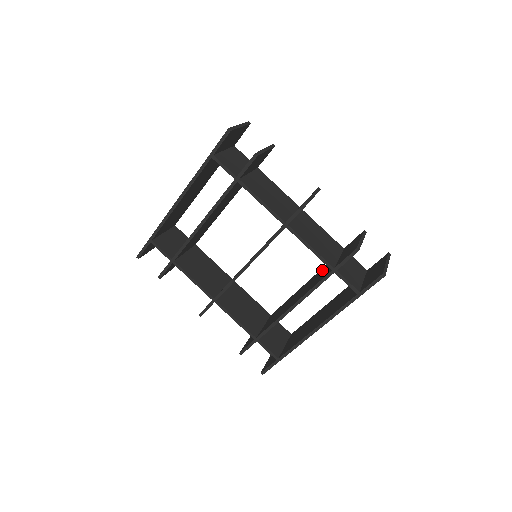
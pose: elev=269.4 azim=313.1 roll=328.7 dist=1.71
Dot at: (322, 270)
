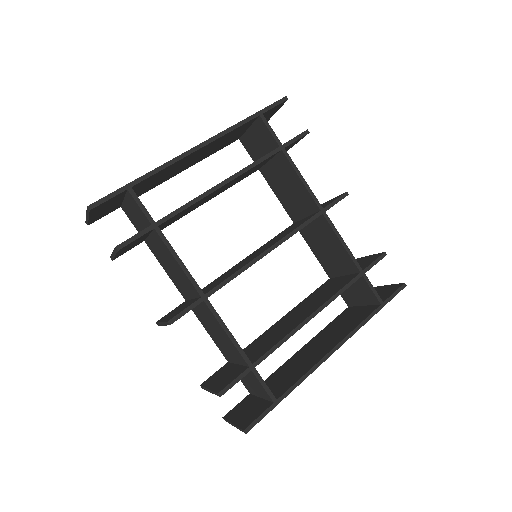
Dot at: (317, 293)
